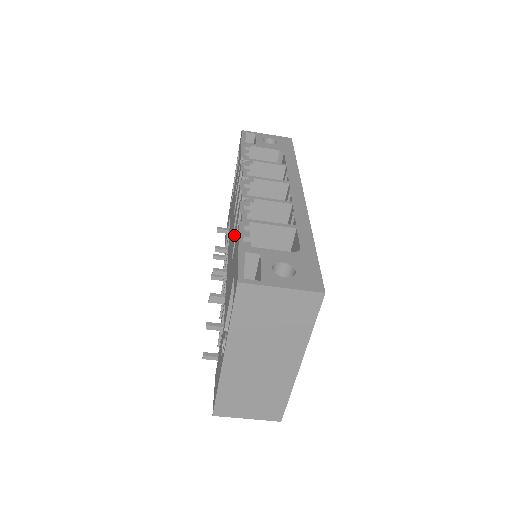
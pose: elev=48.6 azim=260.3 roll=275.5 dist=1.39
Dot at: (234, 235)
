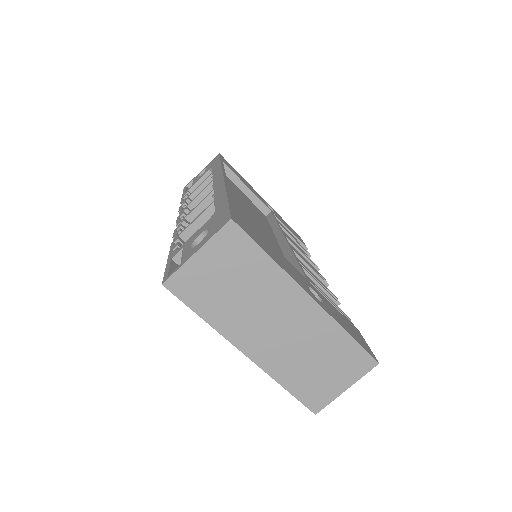
Dot at: occluded
